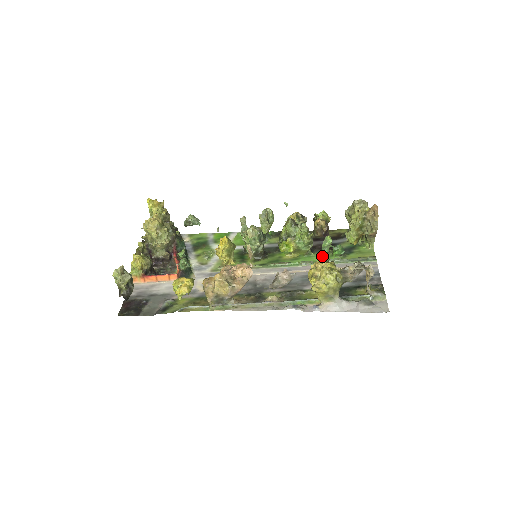
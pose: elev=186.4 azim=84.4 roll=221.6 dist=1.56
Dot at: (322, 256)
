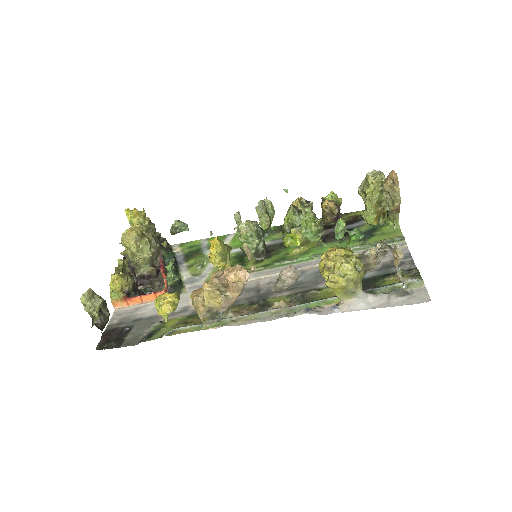
Dot at: (337, 245)
